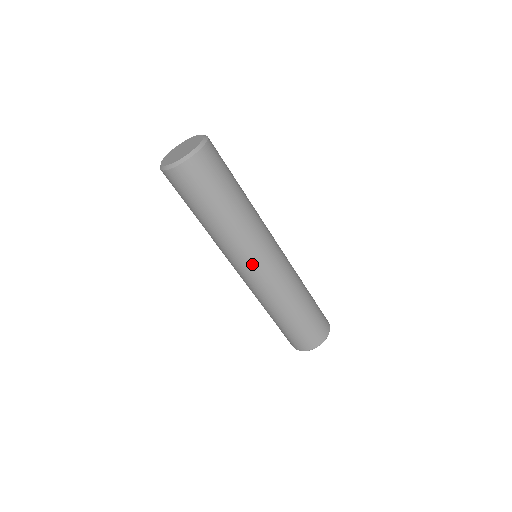
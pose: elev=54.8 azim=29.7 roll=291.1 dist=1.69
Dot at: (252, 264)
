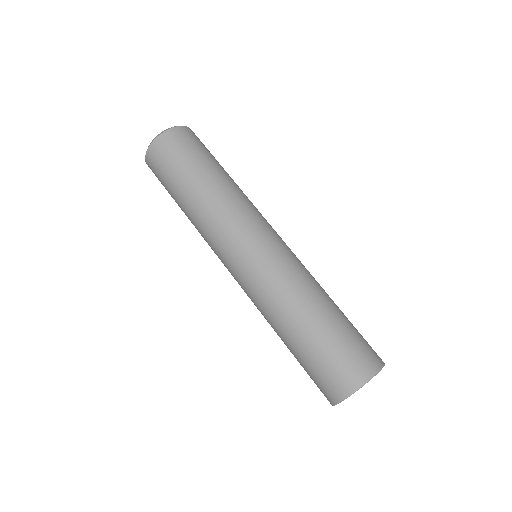
Dot at: (264, 229)
